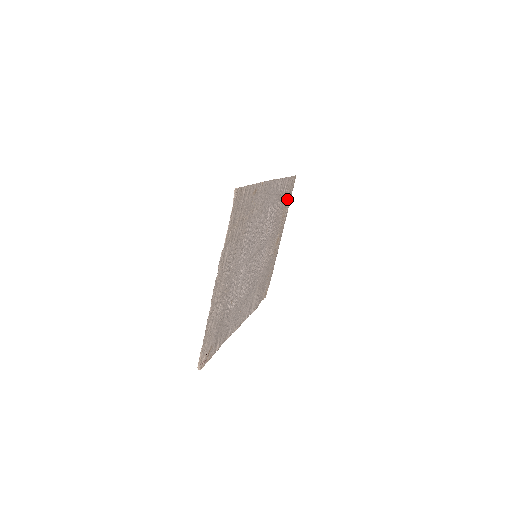
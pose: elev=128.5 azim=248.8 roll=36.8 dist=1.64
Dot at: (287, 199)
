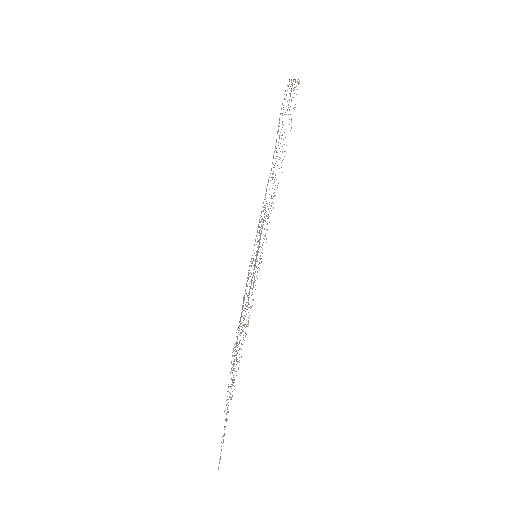
Dot at: occluded
